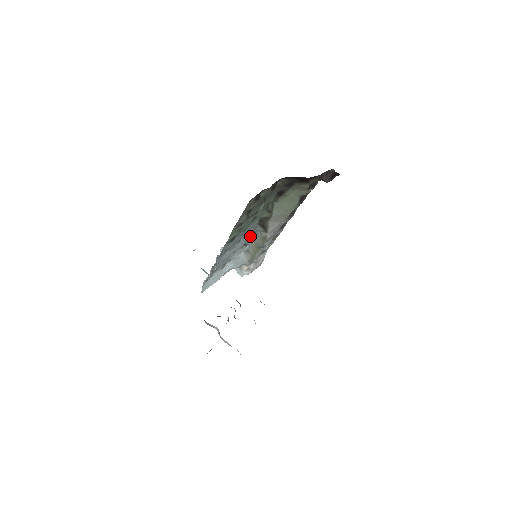
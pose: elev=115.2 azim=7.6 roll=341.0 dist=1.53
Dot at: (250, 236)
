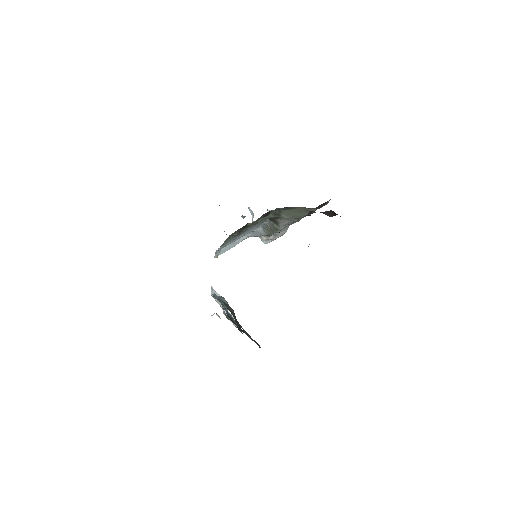
Dot at: occluded
